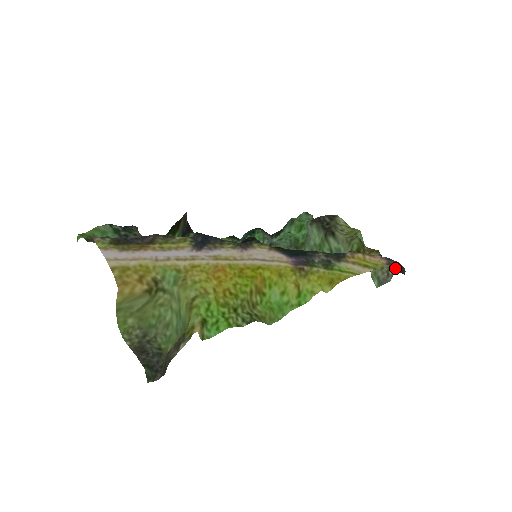
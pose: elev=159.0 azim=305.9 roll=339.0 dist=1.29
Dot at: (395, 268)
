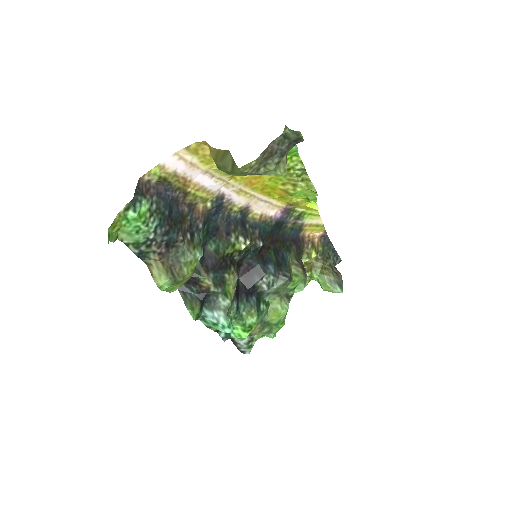
Dot at: (333, 263)
